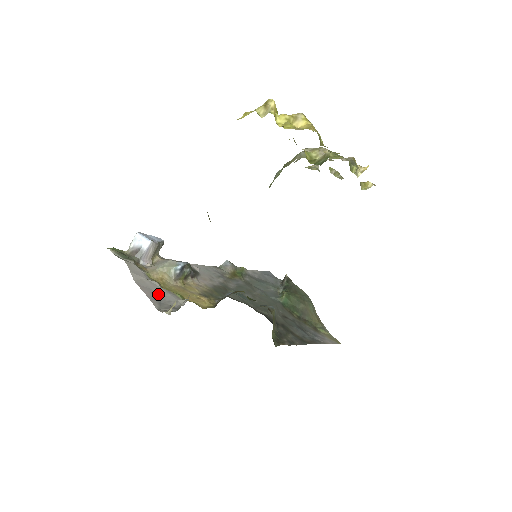
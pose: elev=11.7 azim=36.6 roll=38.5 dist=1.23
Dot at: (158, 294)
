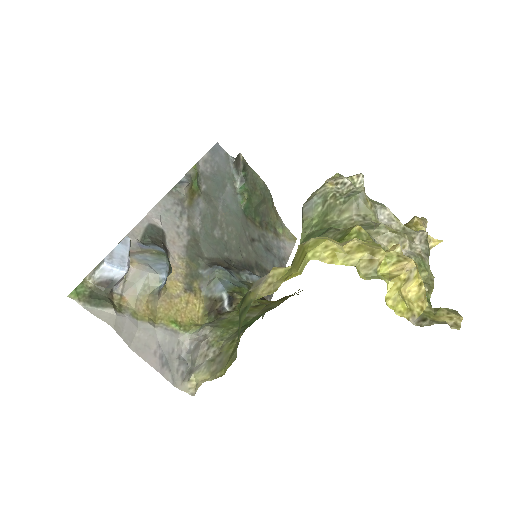
Dot at: (159, 348)
